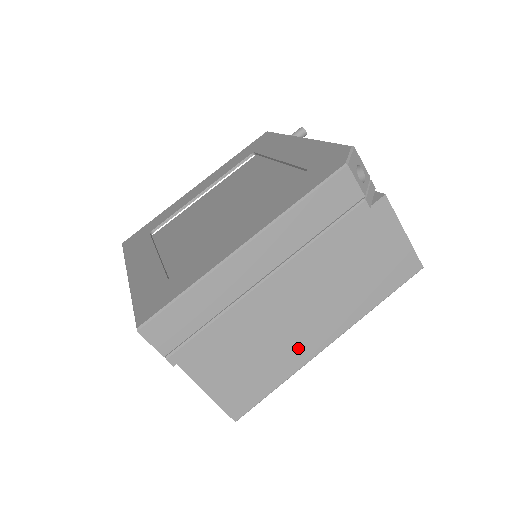
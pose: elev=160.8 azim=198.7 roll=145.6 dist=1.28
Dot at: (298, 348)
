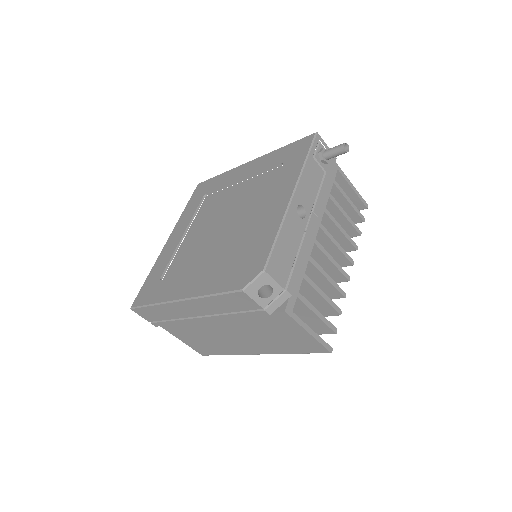
Dot at: (234, 347)
